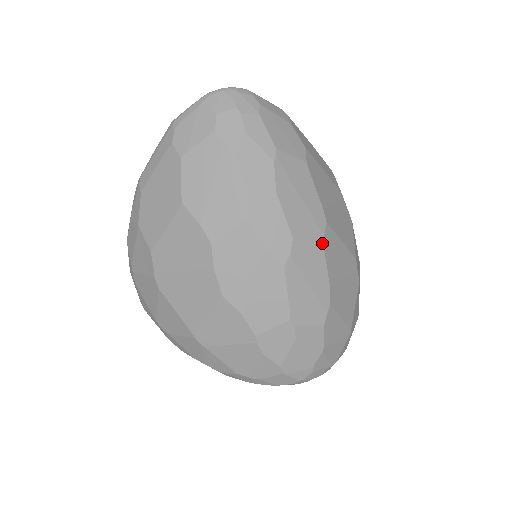
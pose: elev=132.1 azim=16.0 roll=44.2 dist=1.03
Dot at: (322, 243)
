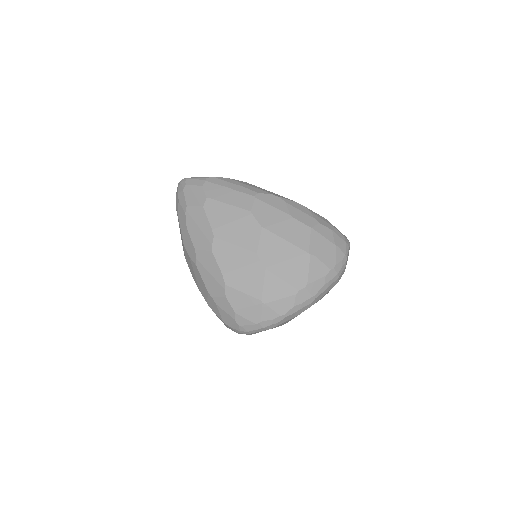
Dot at: (211, 250)
